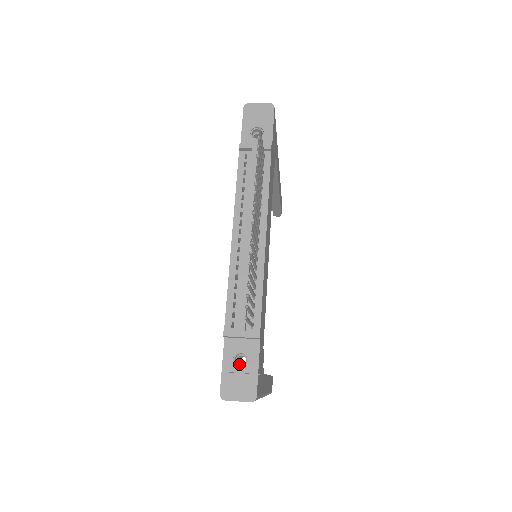
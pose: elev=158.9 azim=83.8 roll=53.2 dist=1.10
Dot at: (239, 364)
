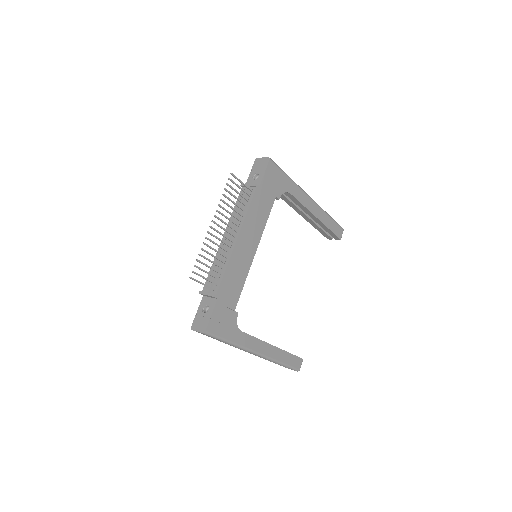
Dot at: occluded
